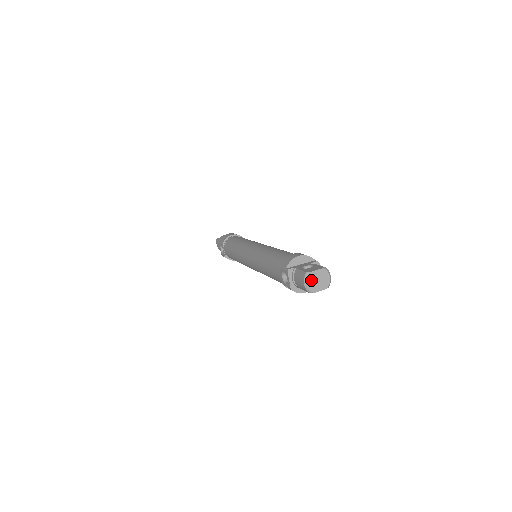
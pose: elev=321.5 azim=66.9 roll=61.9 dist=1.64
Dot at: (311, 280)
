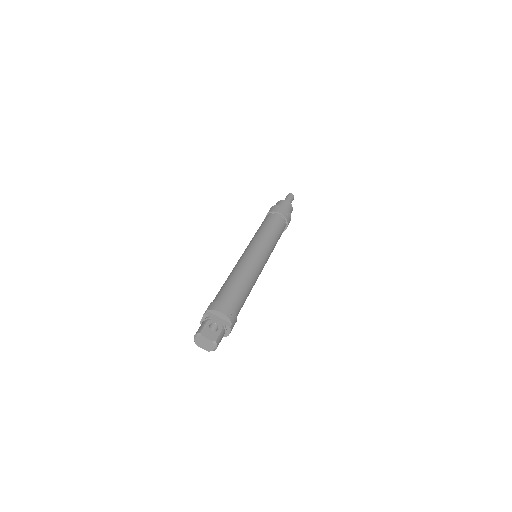
Dot at: (199, 339)
